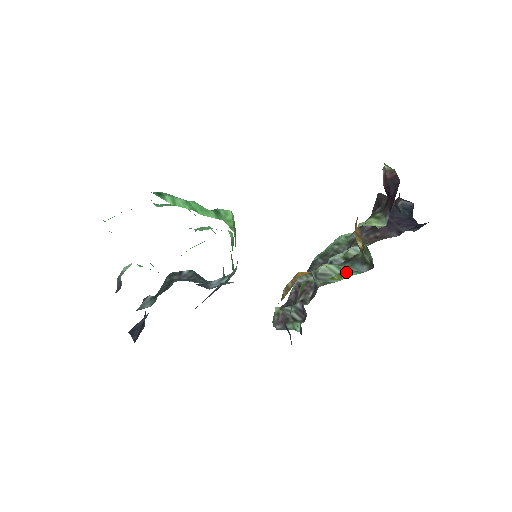
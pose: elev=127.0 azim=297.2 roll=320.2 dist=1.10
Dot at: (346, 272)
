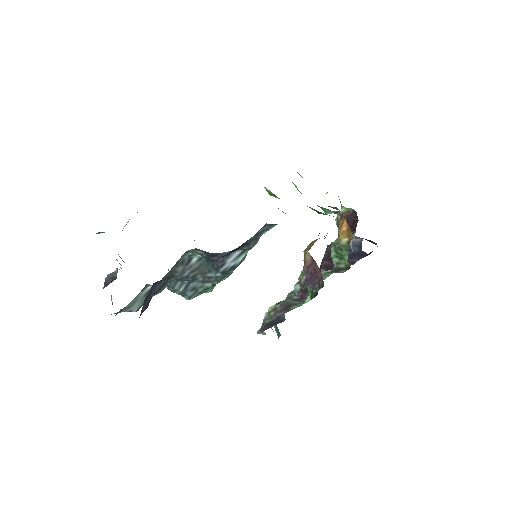
Dot at: (328, 274)
